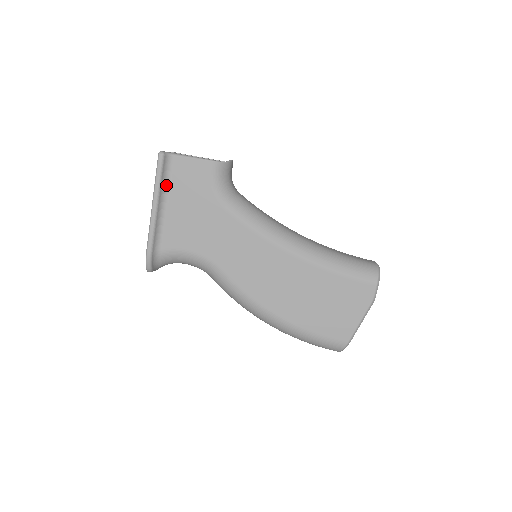
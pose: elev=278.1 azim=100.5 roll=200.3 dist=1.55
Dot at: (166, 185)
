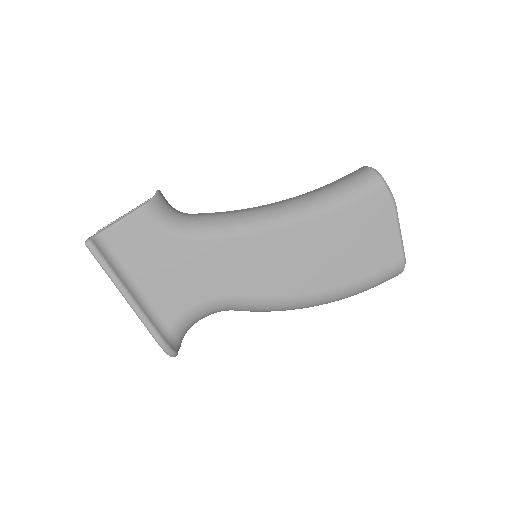
Dot at: (119, 267)
